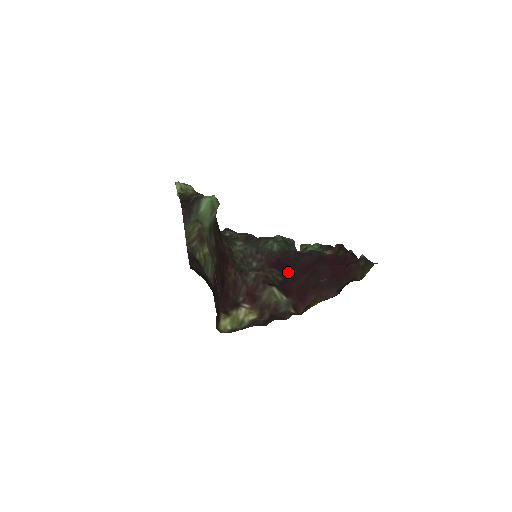
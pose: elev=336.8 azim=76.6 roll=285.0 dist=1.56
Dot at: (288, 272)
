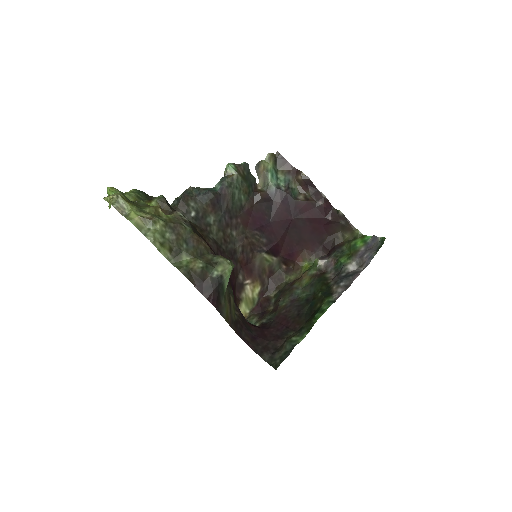
Dot at: (269, 230)
